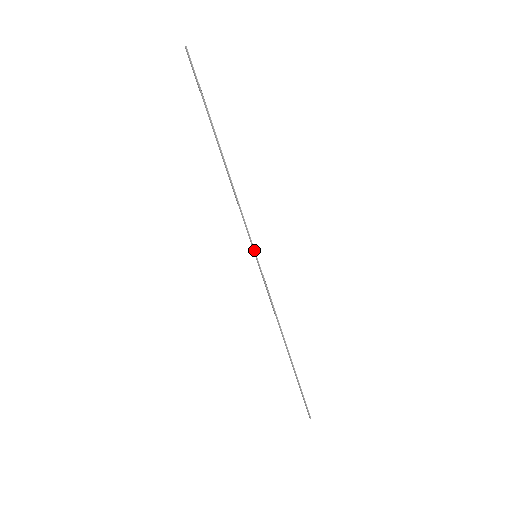
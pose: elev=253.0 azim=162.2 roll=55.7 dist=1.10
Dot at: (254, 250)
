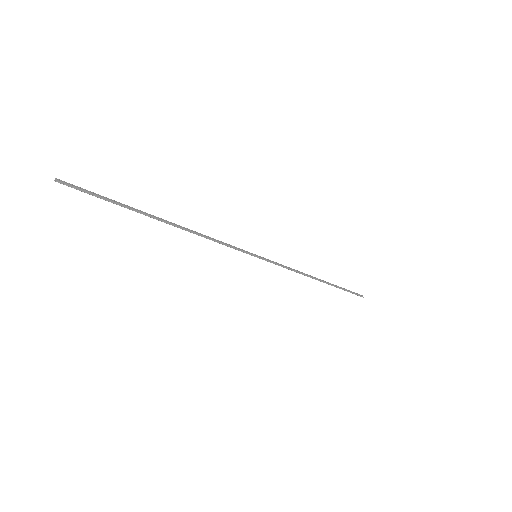
Dot at: (251, 255)
